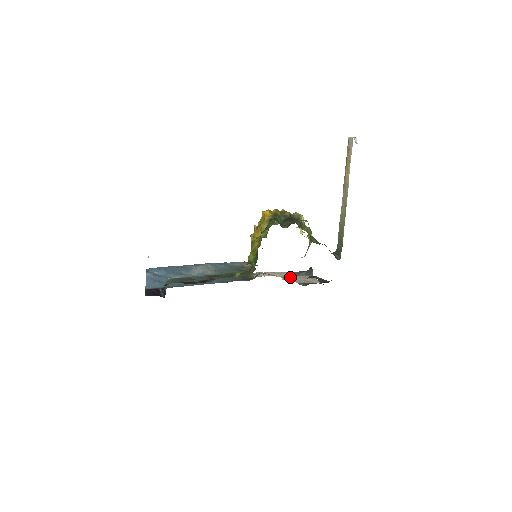
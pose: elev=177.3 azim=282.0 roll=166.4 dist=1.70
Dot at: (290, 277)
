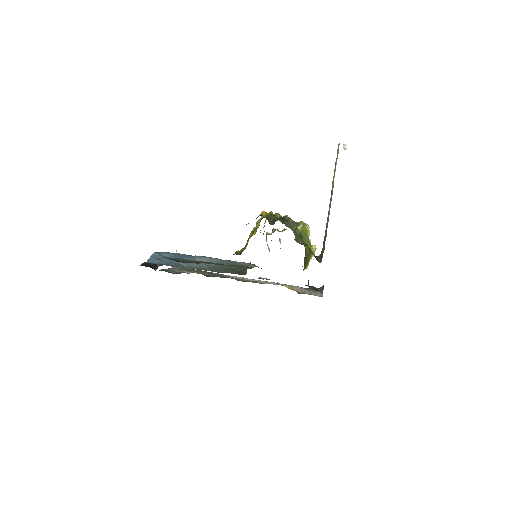
Dot at: (298, 289)
